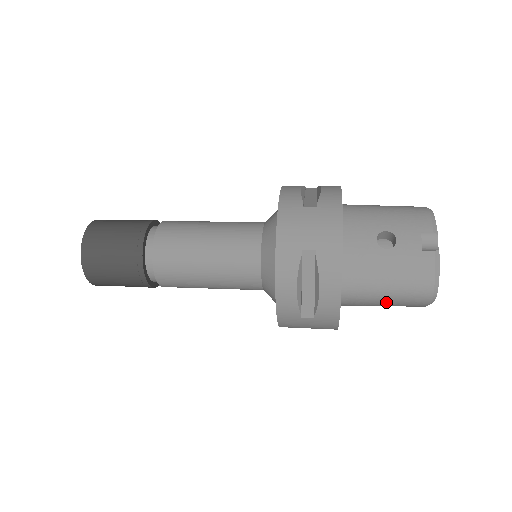
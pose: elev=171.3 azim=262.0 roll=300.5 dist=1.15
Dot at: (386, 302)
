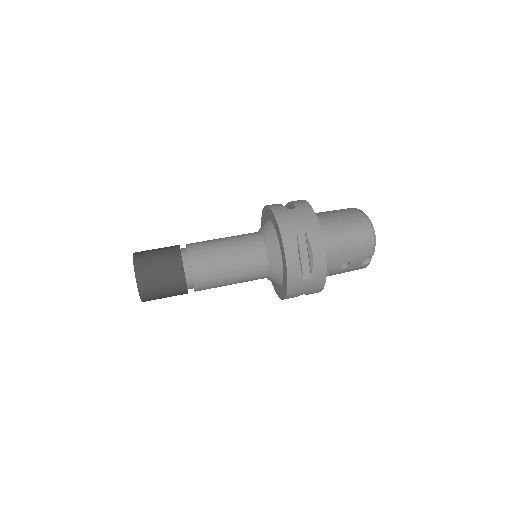
Dot at: occluded
